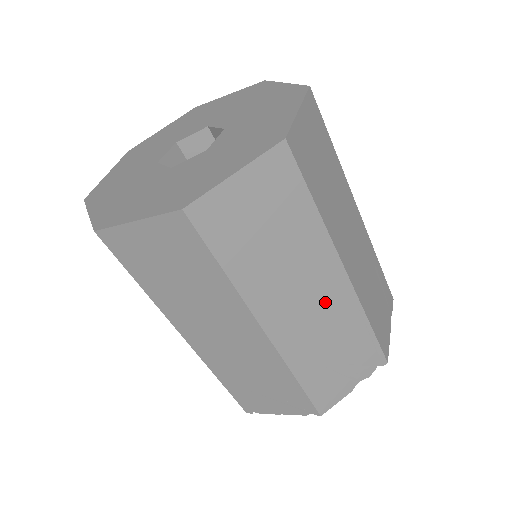
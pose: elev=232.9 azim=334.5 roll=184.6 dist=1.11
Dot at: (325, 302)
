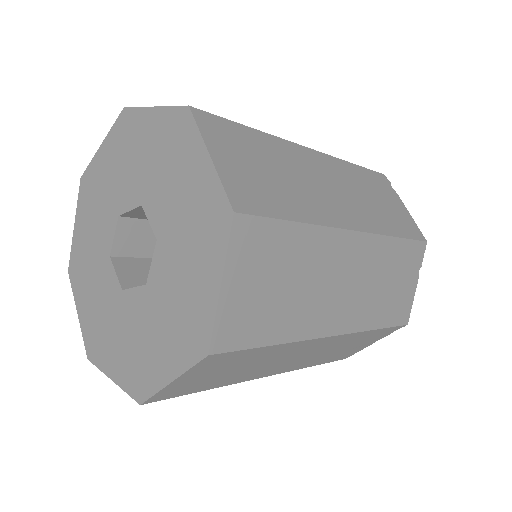
Dot at: (319, 349)
